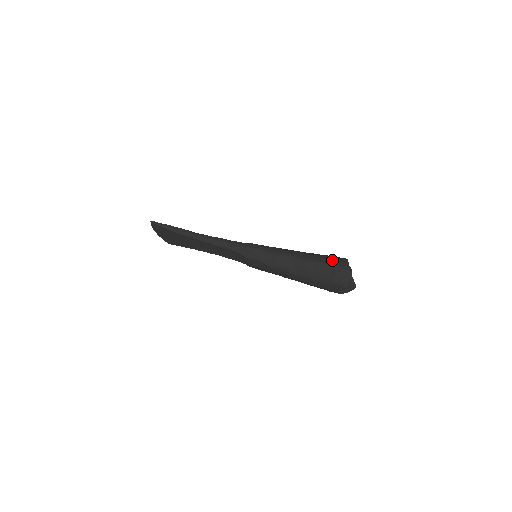
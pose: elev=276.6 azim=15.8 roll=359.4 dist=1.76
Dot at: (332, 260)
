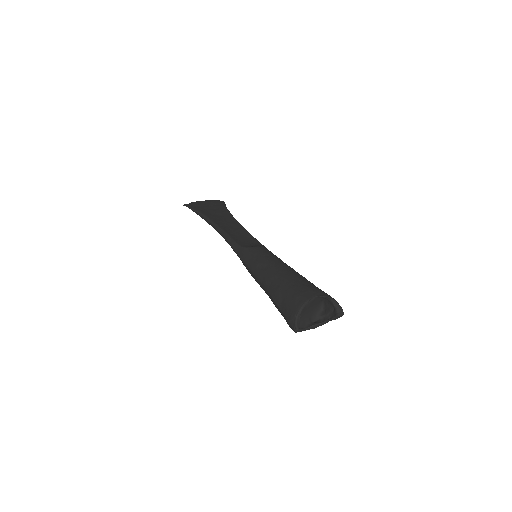
Dot at: (286, 305)
